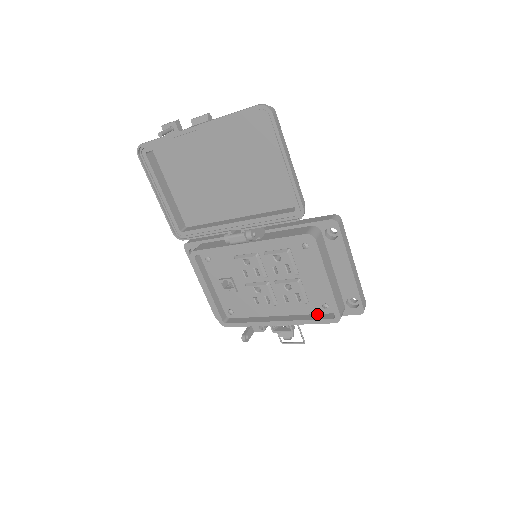
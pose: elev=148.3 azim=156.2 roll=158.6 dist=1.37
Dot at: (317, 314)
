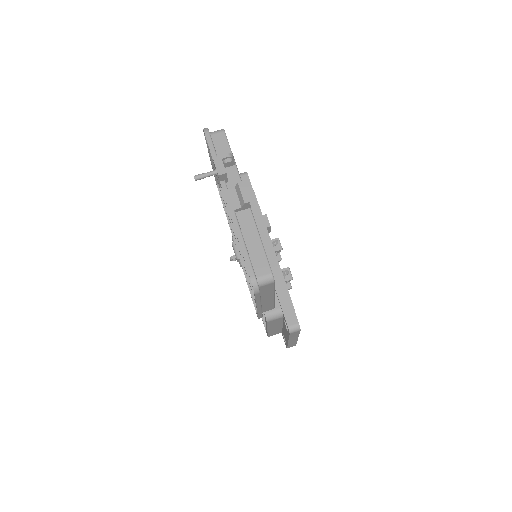
Dot at: occluded
